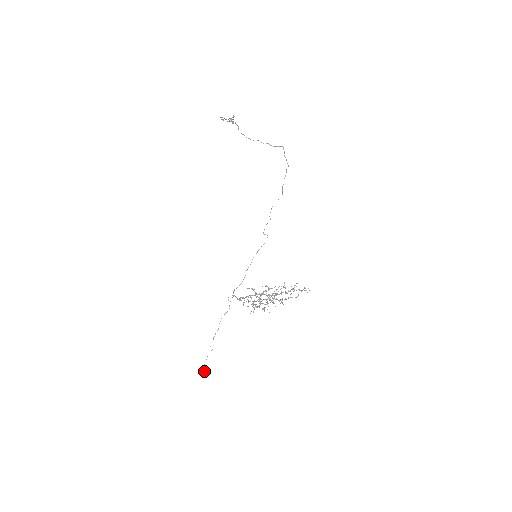
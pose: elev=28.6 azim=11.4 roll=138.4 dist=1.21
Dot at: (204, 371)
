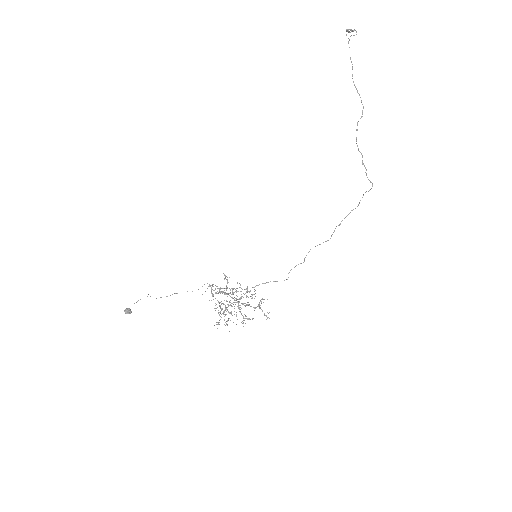
Dot at: (127, 313)
